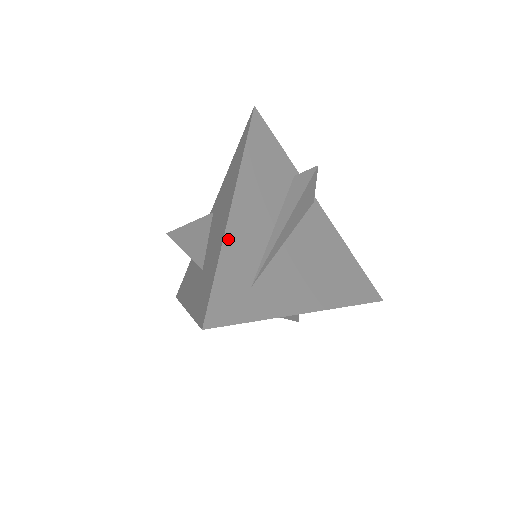
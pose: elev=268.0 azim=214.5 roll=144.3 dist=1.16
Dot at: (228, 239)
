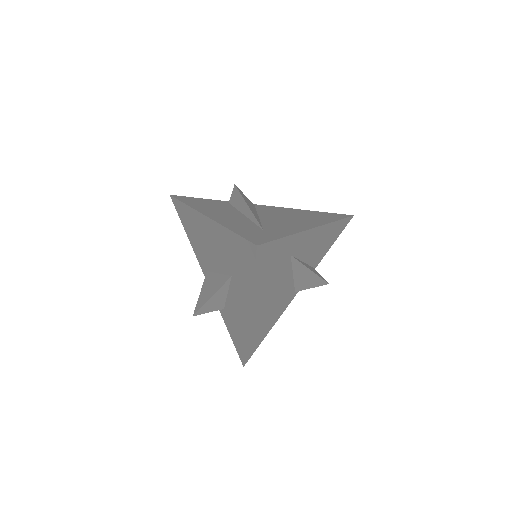
Dot at: (223, 224)
